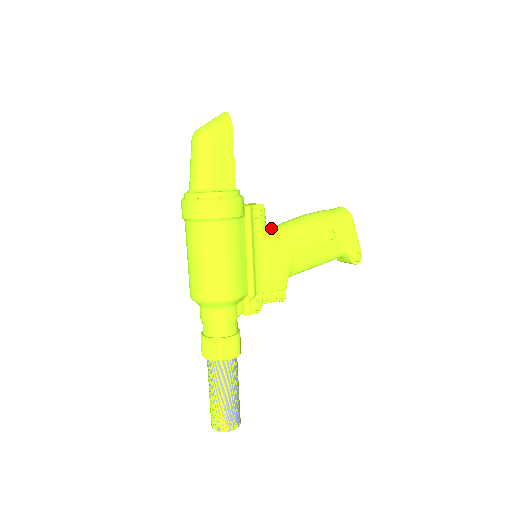
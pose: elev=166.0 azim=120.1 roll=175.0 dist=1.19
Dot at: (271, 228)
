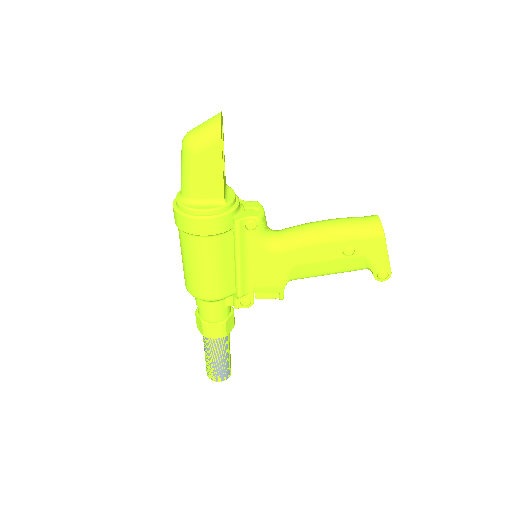
Dot at: (276, 233)
